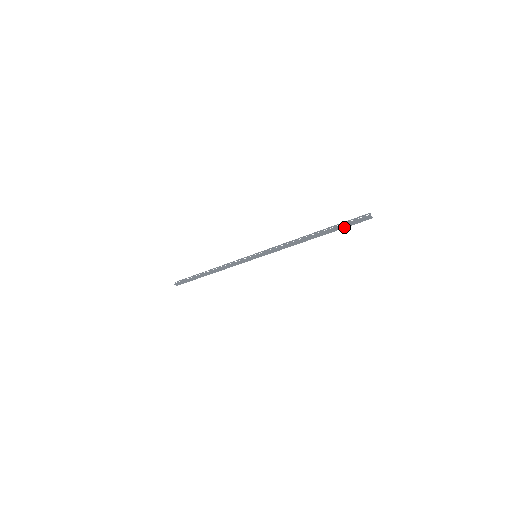
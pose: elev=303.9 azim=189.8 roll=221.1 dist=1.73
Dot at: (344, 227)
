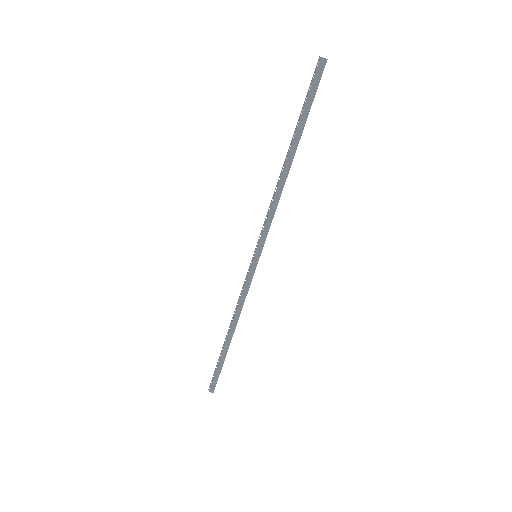
Dot at: (309, 108)
